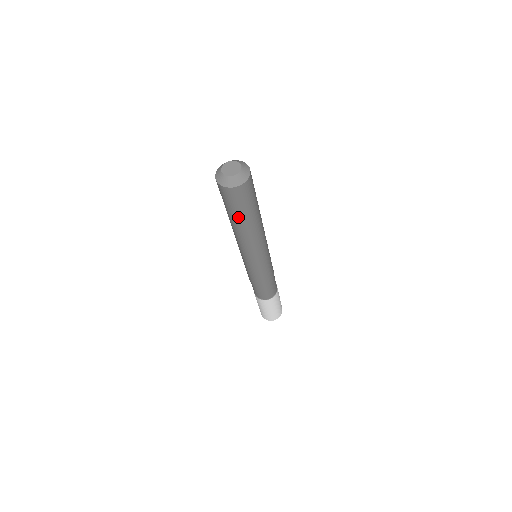
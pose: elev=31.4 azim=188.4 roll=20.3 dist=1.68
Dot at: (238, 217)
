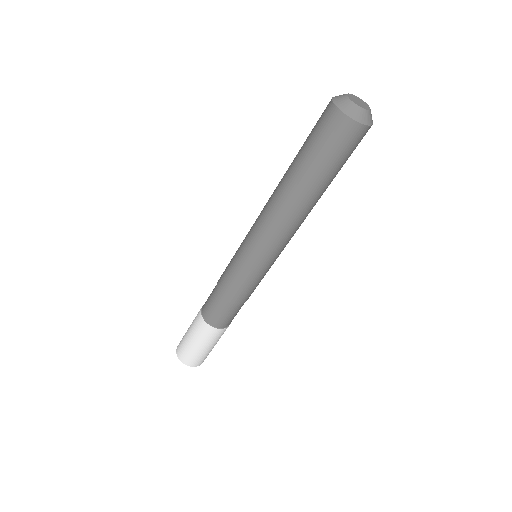
Dot at: (301, 160)
